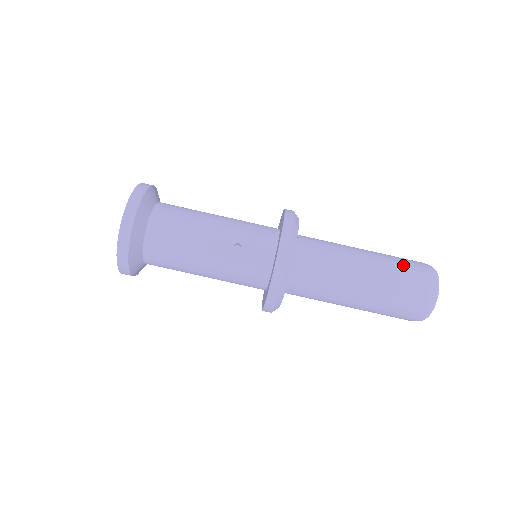
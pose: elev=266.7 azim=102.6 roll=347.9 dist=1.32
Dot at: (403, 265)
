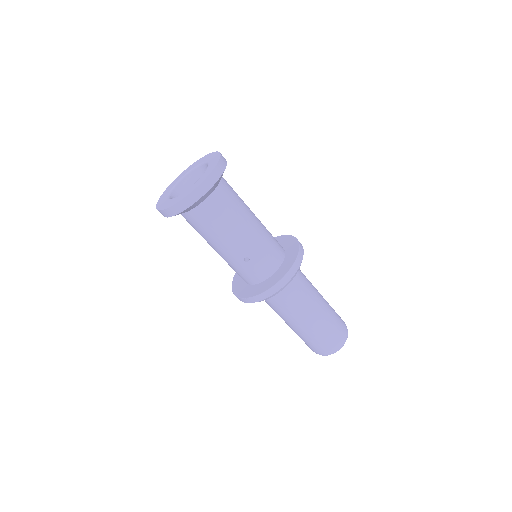
Dot at: (332, 329)
